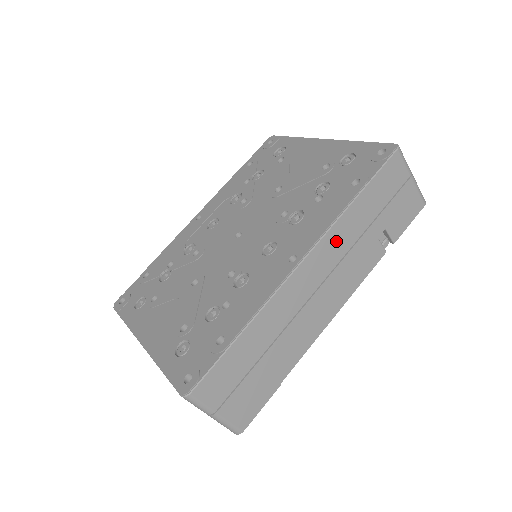
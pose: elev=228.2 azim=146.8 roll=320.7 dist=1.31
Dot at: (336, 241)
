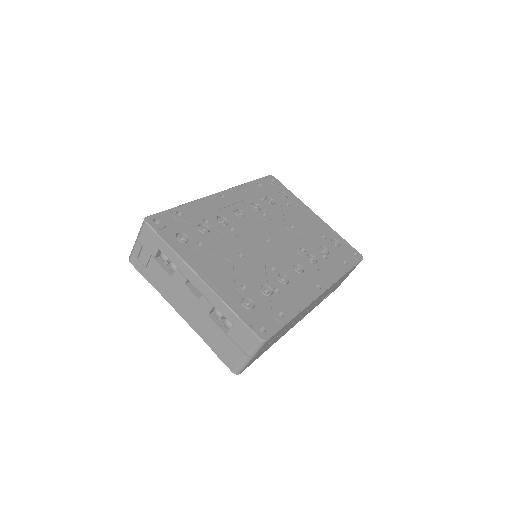
Dot at: occluded
